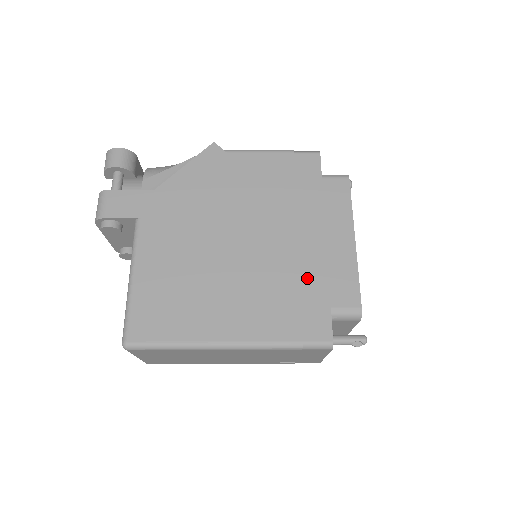
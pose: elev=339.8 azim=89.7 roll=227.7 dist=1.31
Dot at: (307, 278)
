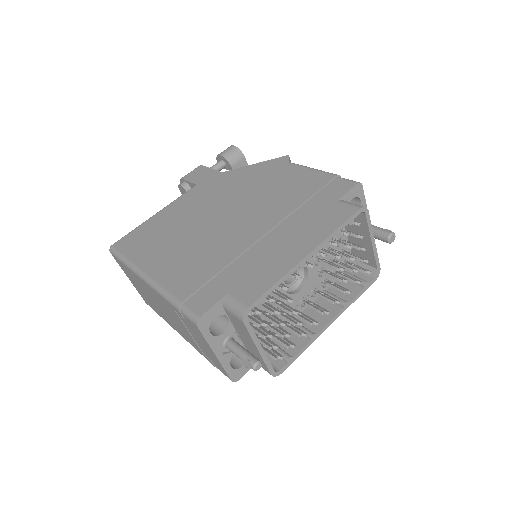
Dot at: (239, 264)
